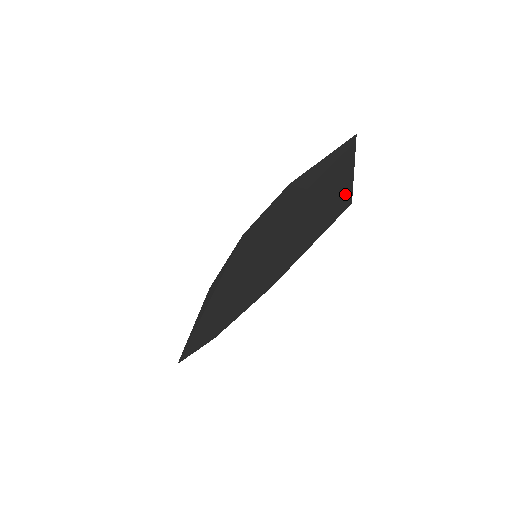
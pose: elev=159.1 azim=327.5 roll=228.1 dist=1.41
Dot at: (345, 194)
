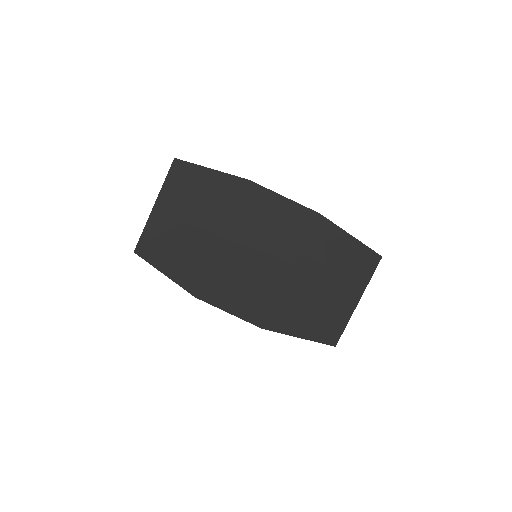
Dot at: (338, 330)
